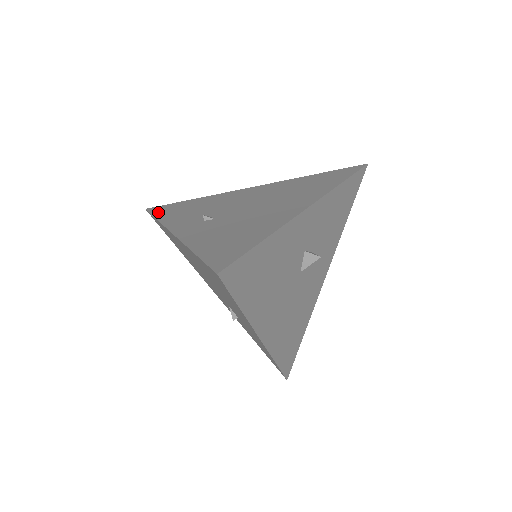
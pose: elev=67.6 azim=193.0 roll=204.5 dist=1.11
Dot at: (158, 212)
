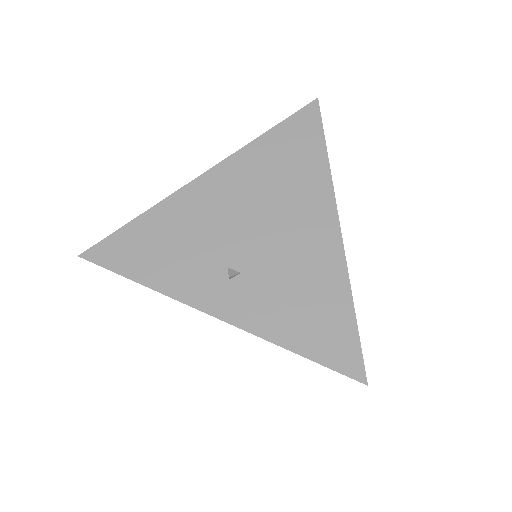
Dot at: (120, 265)
